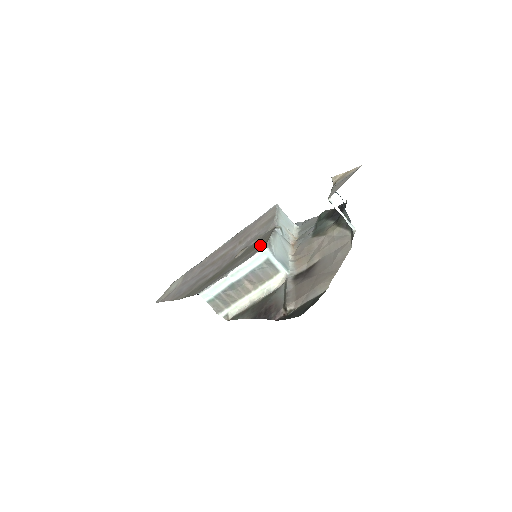
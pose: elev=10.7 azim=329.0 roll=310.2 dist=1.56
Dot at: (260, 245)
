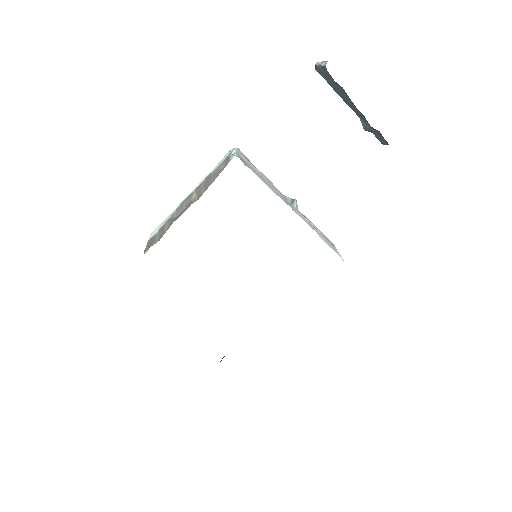
Dot at: occluded
